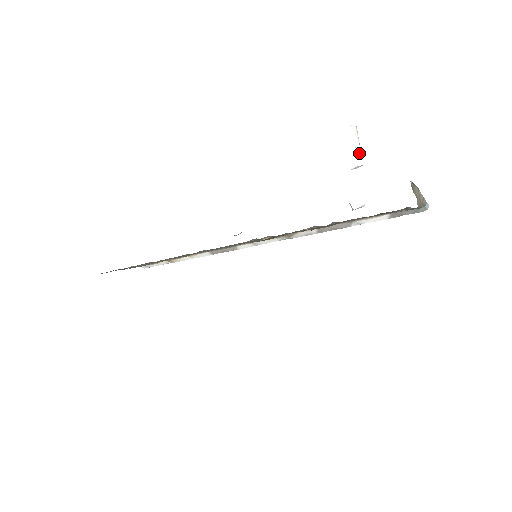
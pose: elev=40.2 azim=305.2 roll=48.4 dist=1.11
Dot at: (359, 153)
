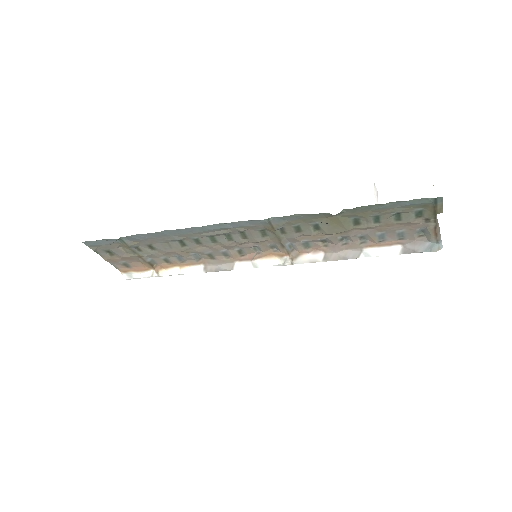
Dot at: occluded
